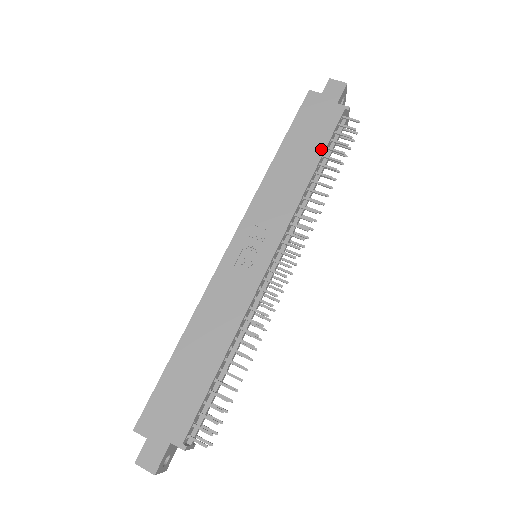
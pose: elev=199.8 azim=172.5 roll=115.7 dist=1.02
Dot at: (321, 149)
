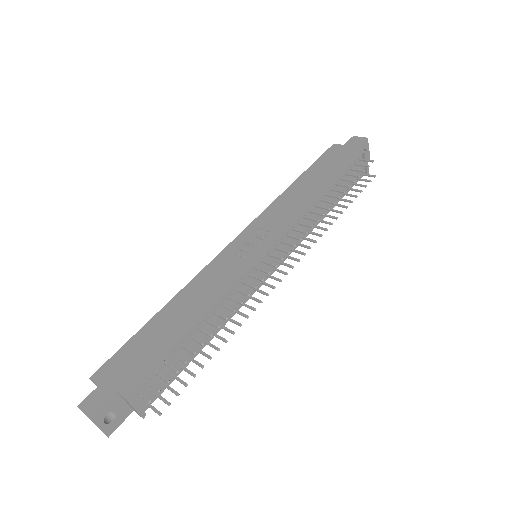
Dot at: (333, 178)
